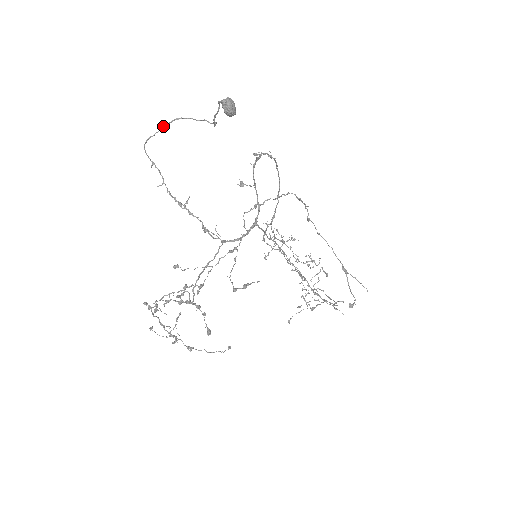
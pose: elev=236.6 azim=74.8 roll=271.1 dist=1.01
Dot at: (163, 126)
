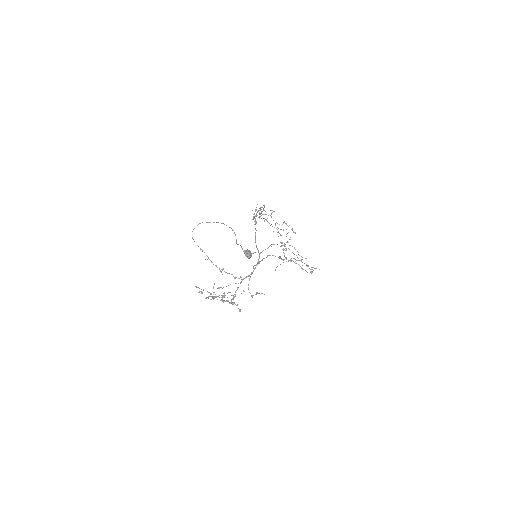
Dot at: (200, 223)
